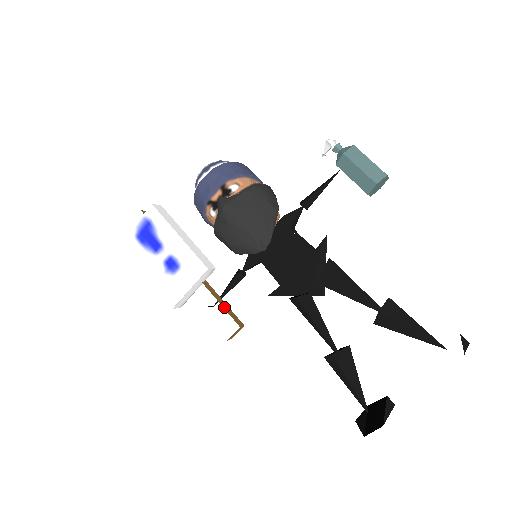
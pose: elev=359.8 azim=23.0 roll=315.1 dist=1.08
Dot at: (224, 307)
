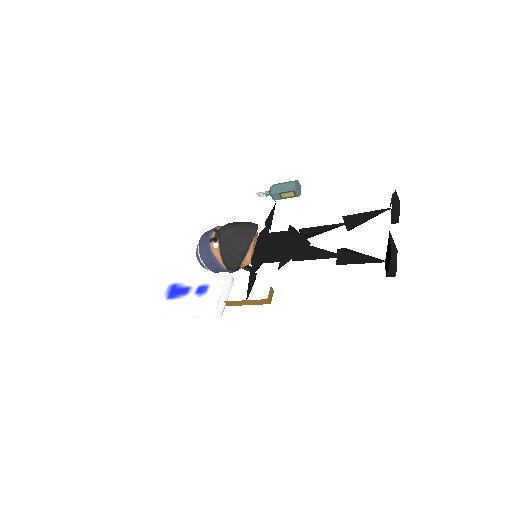
Dot at: occluded
